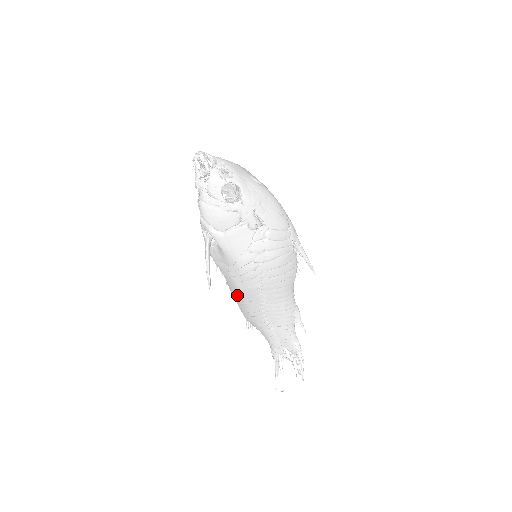
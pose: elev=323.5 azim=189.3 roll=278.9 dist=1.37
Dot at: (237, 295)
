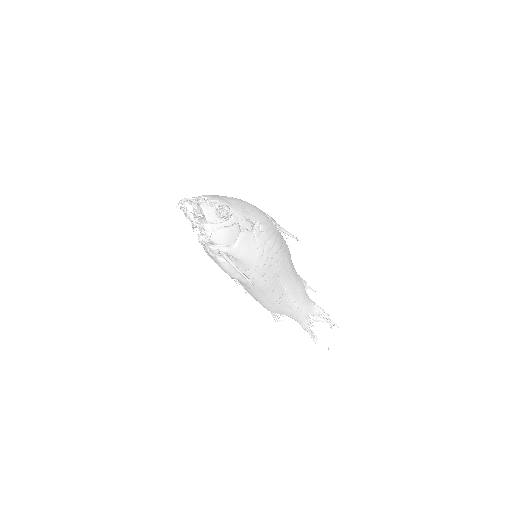
Dot at: (261, 293)
